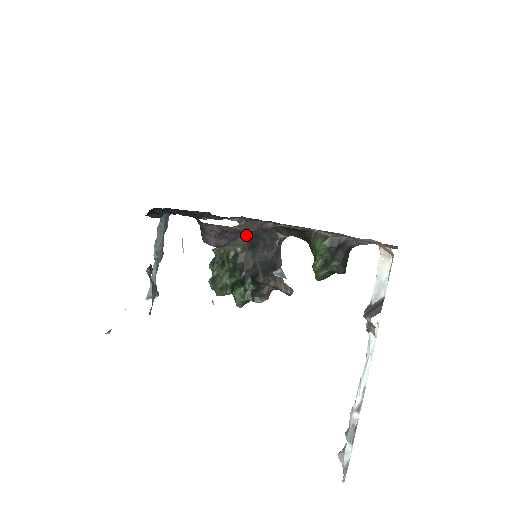
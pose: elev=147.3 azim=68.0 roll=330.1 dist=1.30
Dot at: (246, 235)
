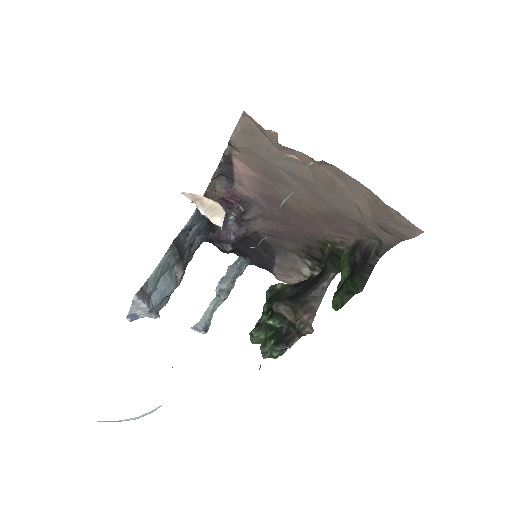
Dot at: (239, 221)
